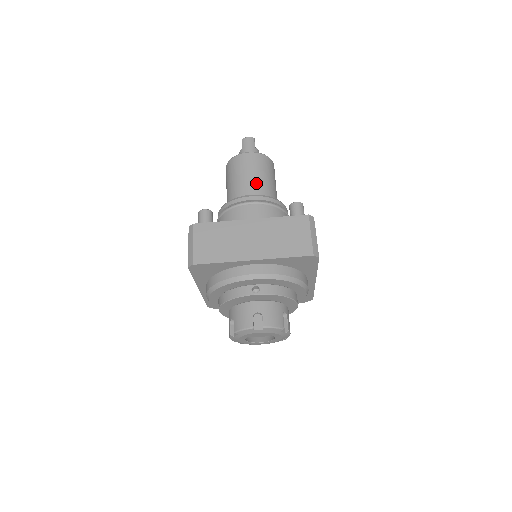
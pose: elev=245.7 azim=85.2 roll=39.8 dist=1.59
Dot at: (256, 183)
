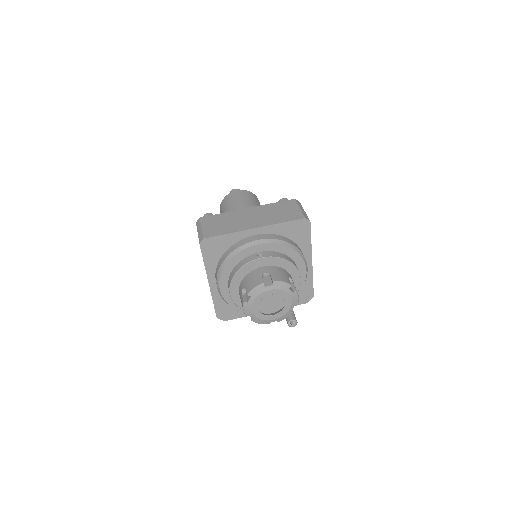
Dot at: (247, 204)
